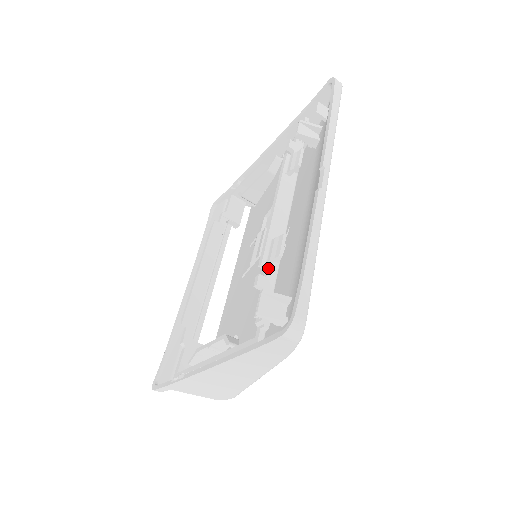
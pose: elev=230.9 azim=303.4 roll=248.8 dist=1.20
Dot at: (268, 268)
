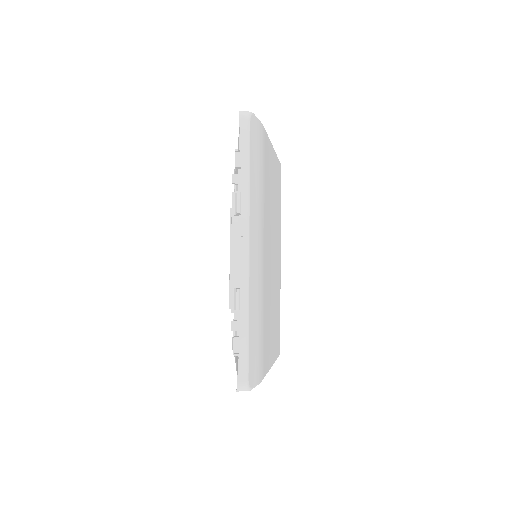
Dot at: (237, 313)
